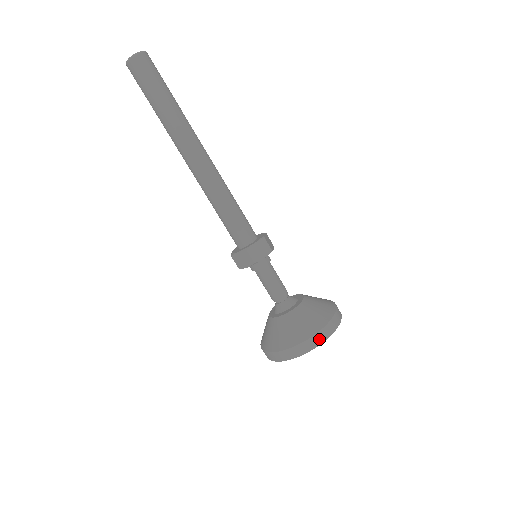
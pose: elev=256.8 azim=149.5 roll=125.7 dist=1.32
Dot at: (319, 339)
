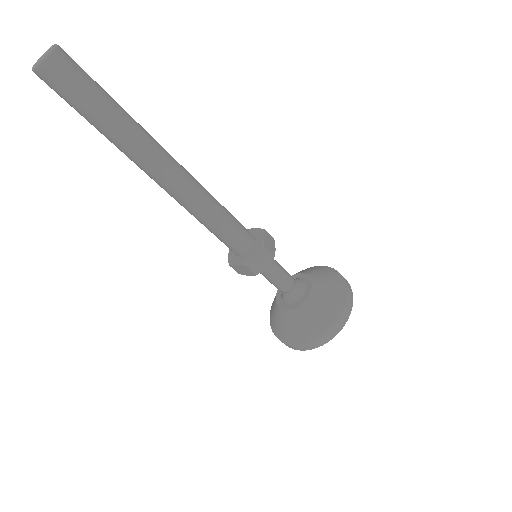
Dot at: (290, 347)
